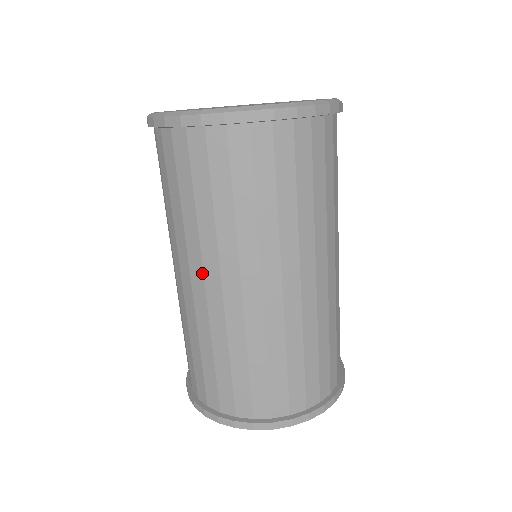
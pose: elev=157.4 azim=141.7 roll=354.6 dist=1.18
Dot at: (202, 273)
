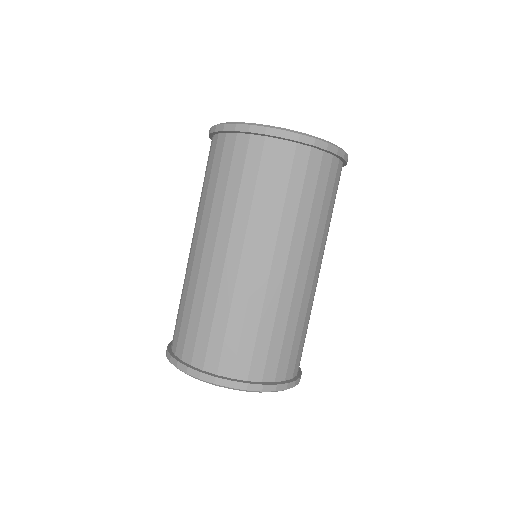
Dot at: (287, 256)
